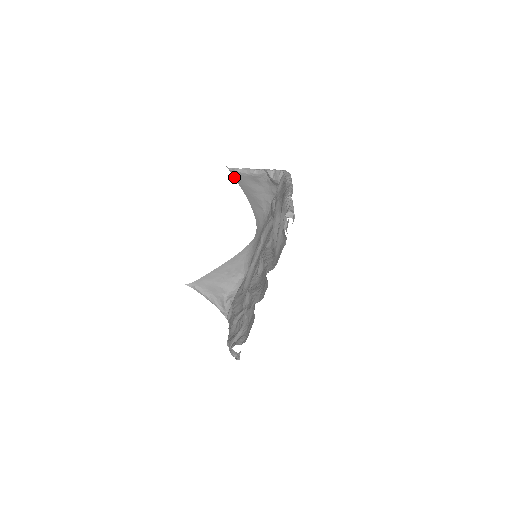
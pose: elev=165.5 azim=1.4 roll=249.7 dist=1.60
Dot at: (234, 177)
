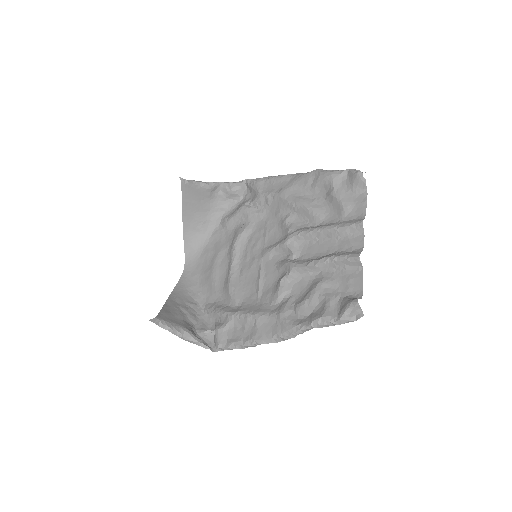
Dot at: occluded
